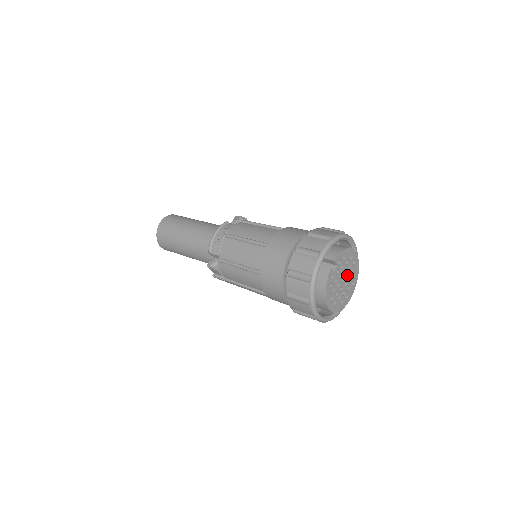
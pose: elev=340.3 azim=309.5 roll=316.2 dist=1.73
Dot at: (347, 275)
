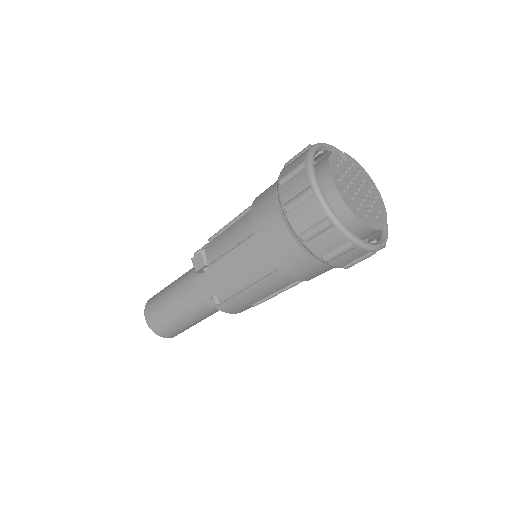
Dot at: (367, 199)
